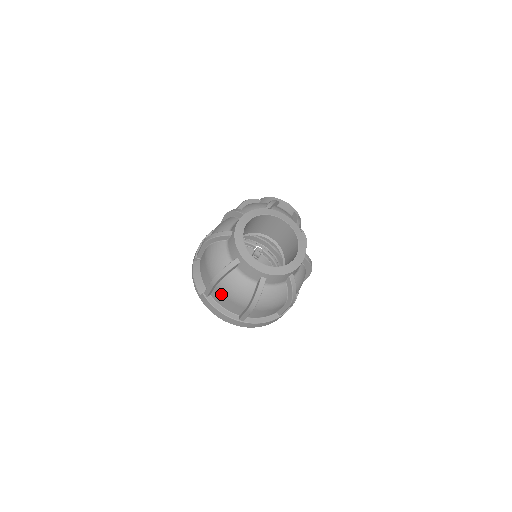
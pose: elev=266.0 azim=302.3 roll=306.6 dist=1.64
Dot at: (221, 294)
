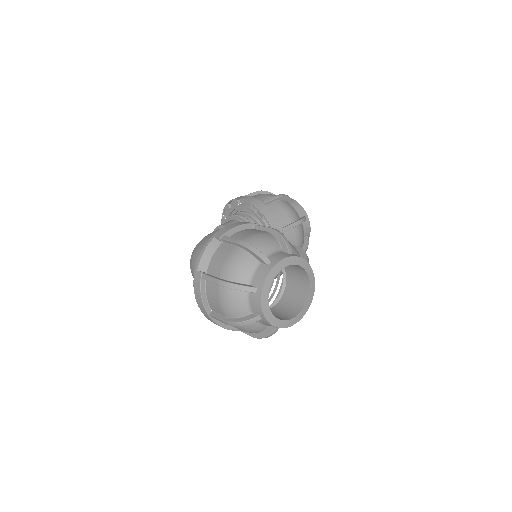
Dot at: (217, 292)
